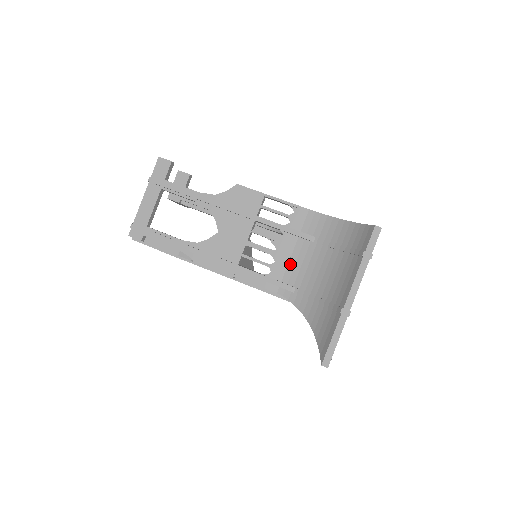
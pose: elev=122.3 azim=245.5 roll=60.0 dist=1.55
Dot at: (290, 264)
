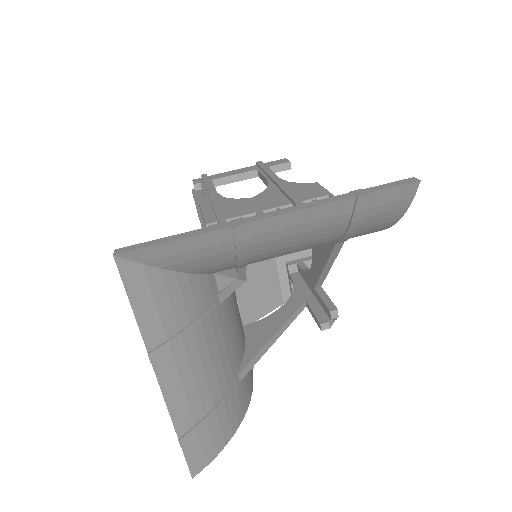
Dot at: occluded
